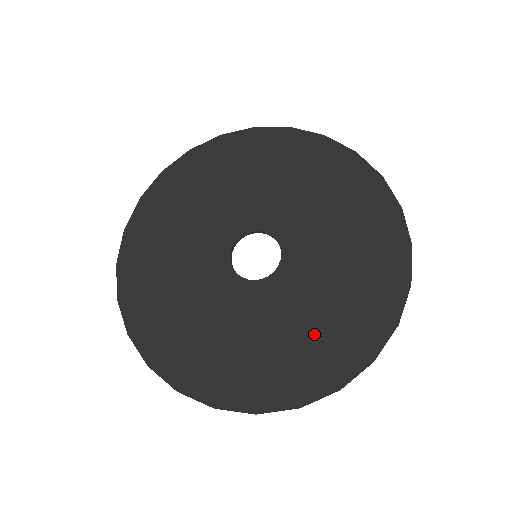
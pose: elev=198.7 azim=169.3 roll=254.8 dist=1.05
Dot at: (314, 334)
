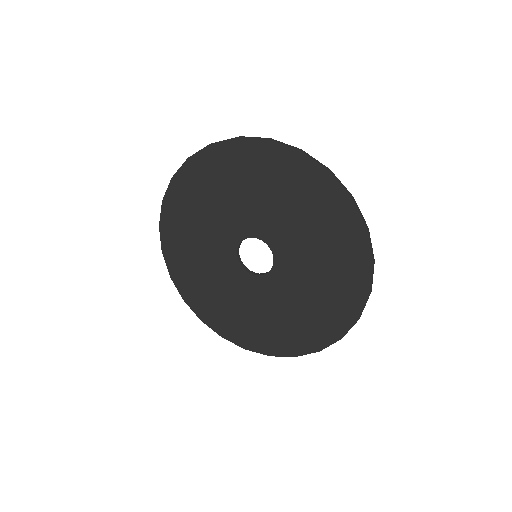
Dot at: (301, 317)
